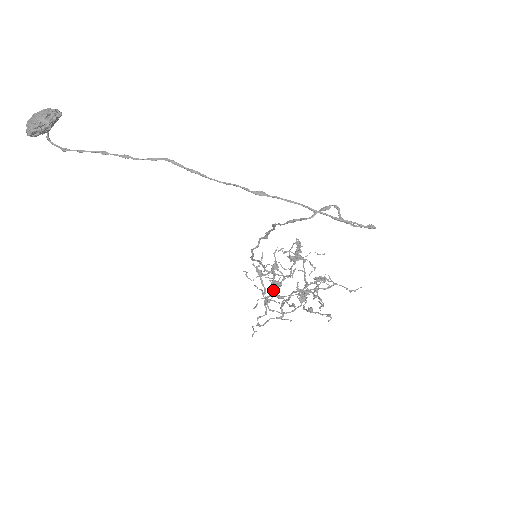
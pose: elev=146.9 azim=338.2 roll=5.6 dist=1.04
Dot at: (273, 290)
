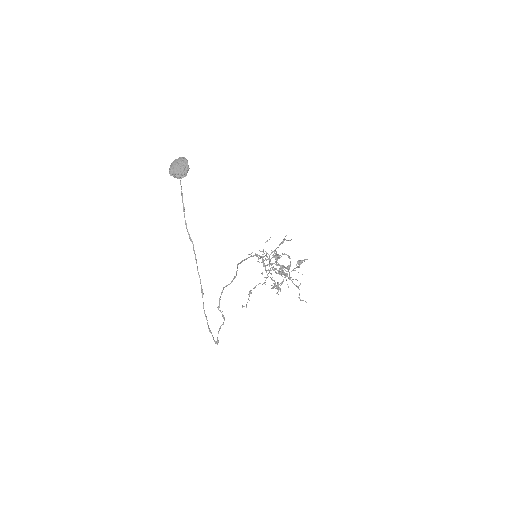
Dot at: occluded
